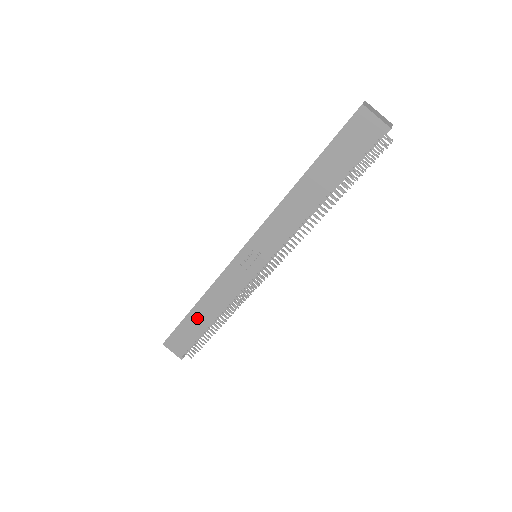
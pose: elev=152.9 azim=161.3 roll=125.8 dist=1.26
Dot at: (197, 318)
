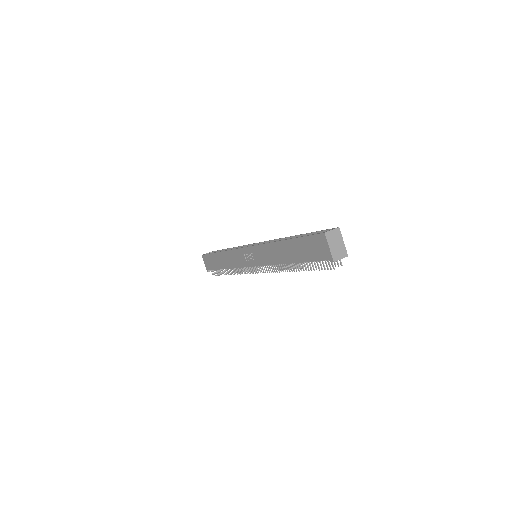
Dot at: (219, 259)
